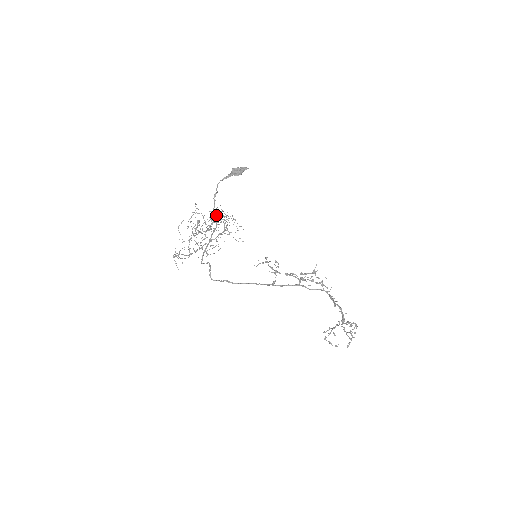
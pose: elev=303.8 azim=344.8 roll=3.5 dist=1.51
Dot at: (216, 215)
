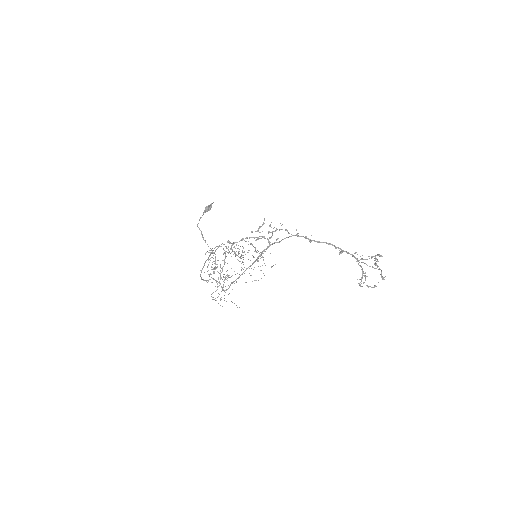
Dot at: occluded
